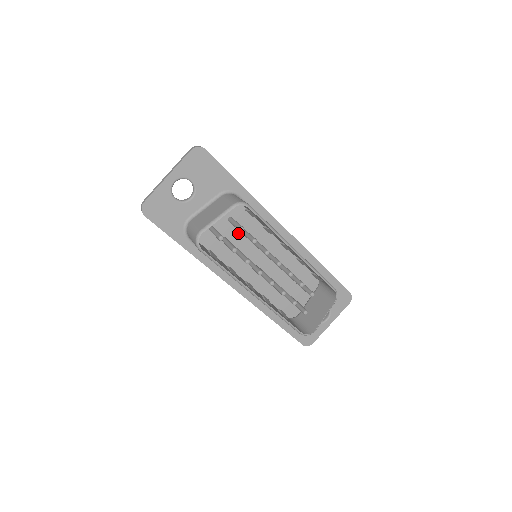
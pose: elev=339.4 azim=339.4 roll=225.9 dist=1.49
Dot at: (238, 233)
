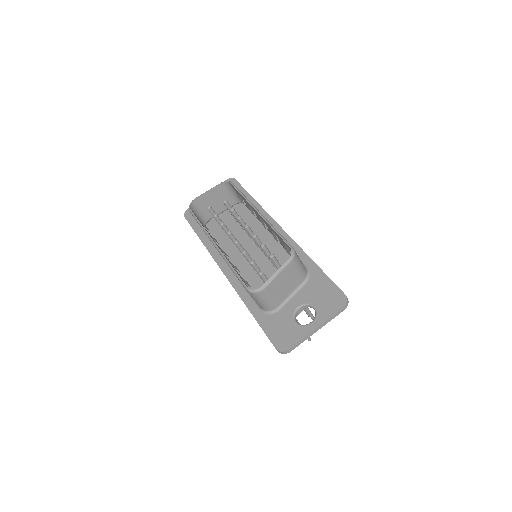
Dot at: (241, 230)
